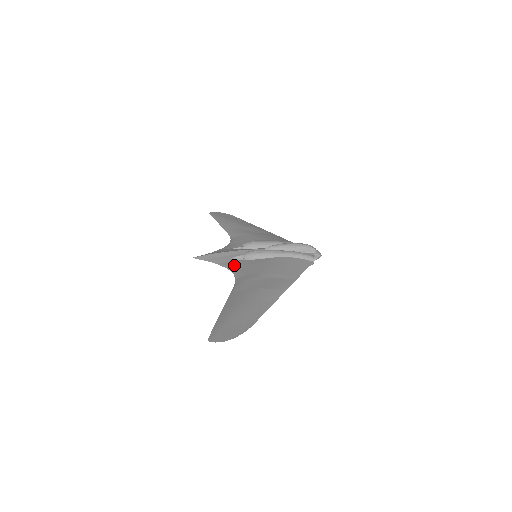
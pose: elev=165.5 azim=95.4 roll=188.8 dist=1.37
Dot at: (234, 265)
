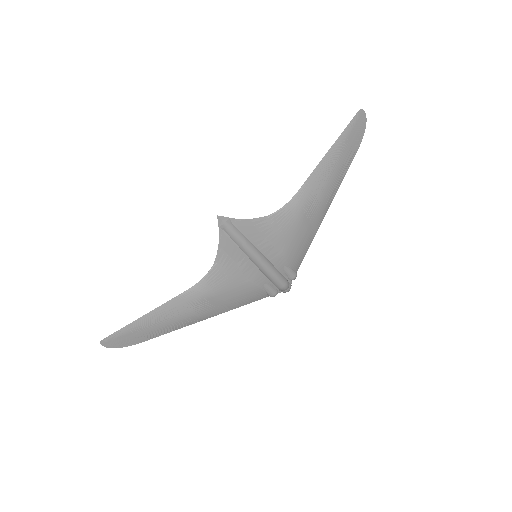
Dot at: (263, 222)
